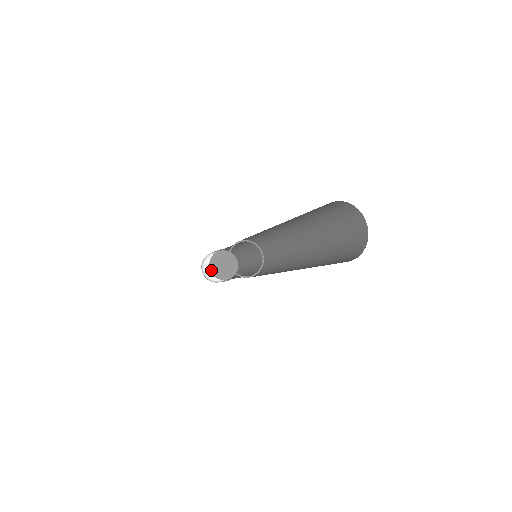
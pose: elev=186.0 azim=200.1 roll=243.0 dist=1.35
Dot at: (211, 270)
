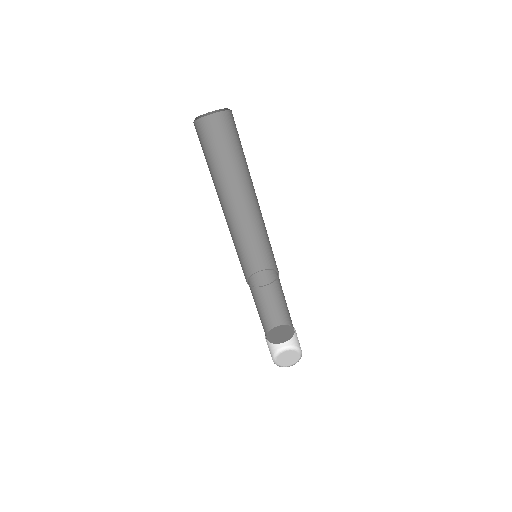
Dot at: (268, 339)
